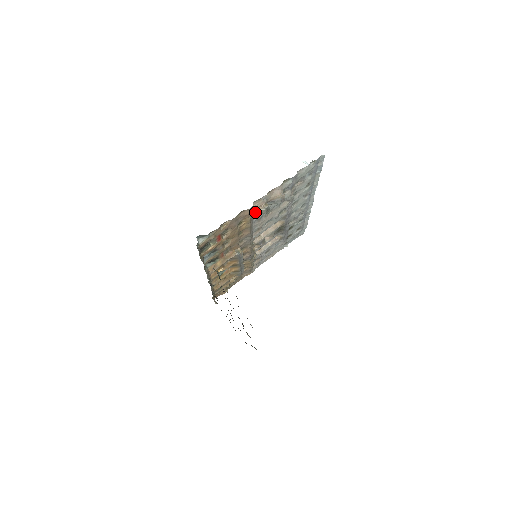
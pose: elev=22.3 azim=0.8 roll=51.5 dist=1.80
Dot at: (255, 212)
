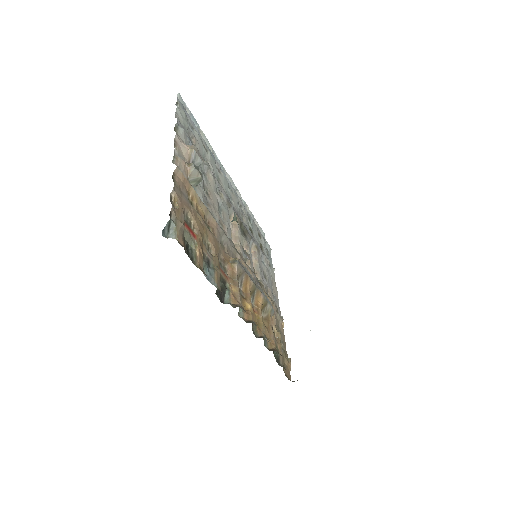
Dot at: occluded
